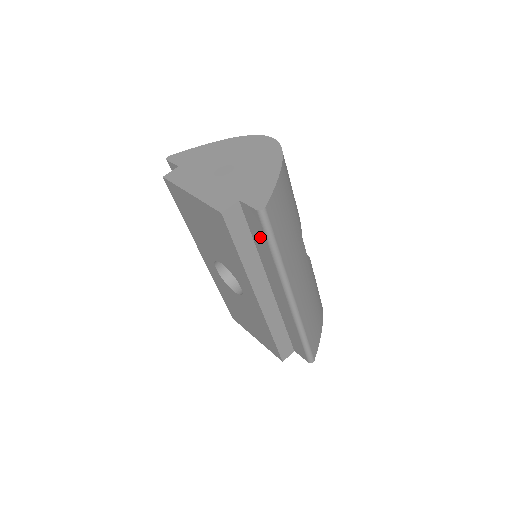
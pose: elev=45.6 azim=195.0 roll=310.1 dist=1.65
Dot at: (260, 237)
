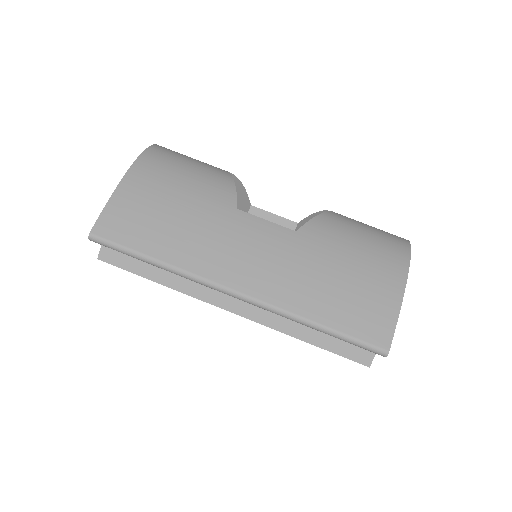
Dot at: occluded
